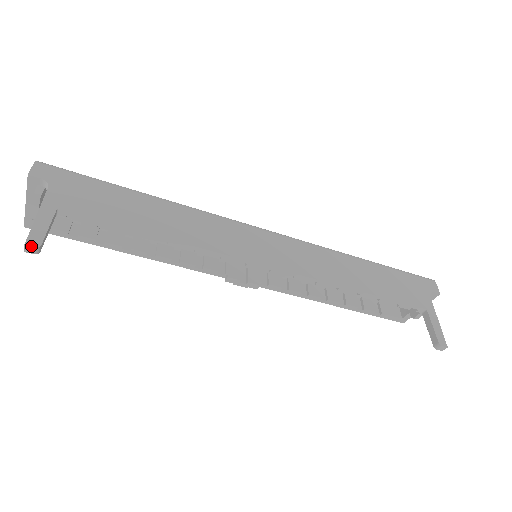
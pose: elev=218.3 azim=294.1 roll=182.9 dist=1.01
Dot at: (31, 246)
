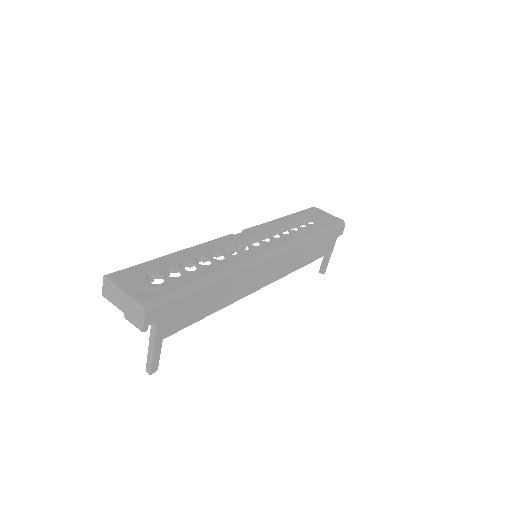
Dot at: occluded
